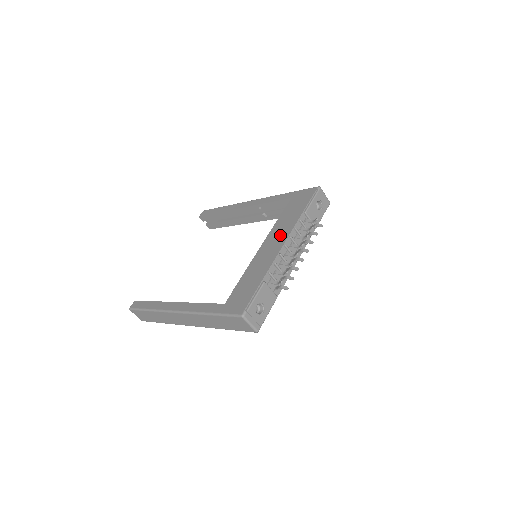
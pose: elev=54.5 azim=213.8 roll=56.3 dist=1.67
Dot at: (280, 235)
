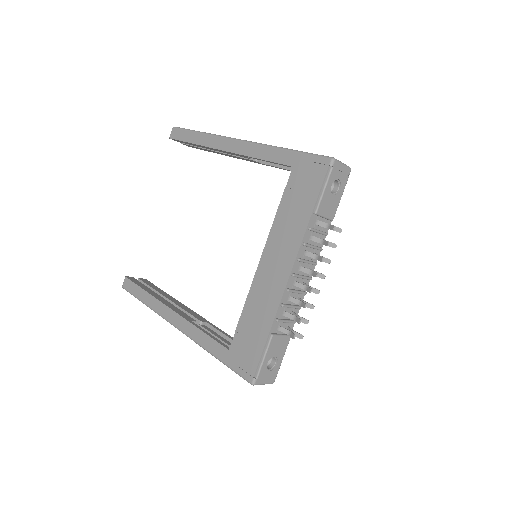
Dot at: (284, 251)
